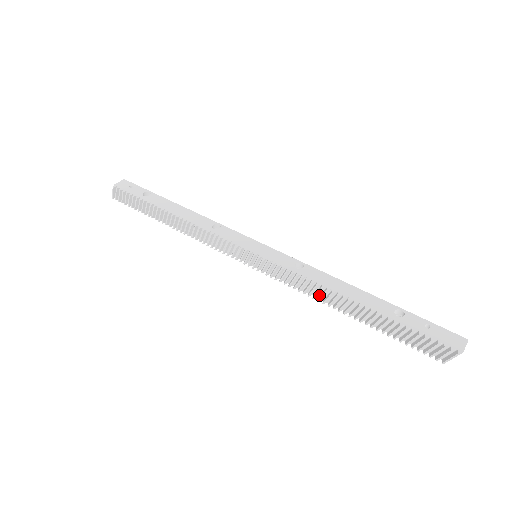
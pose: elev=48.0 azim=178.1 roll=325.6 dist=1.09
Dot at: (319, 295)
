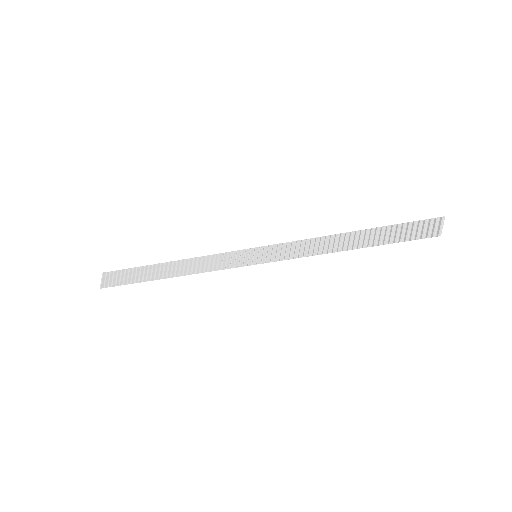
Dot at: (322, 250)
